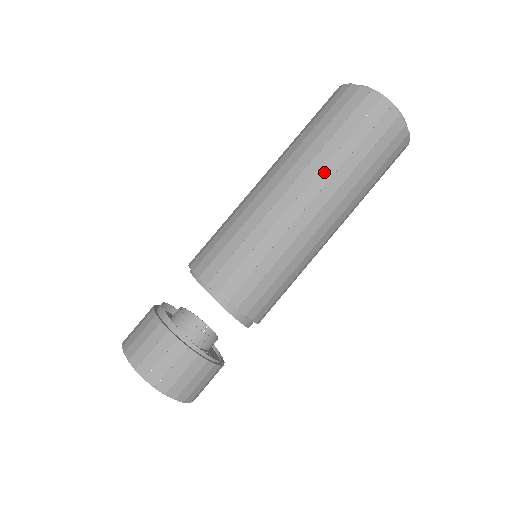
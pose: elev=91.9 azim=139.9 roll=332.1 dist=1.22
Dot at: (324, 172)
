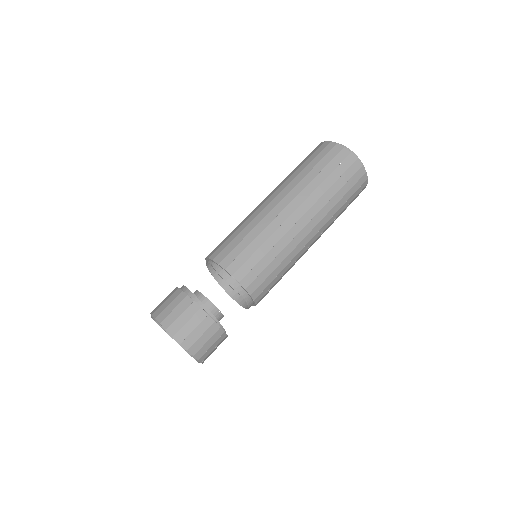
Dot at: (312, 197)
